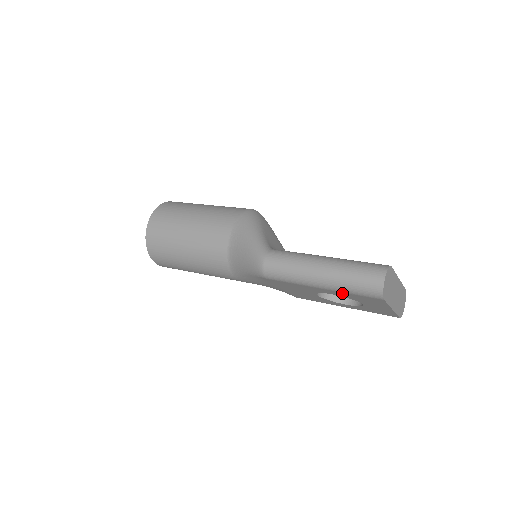
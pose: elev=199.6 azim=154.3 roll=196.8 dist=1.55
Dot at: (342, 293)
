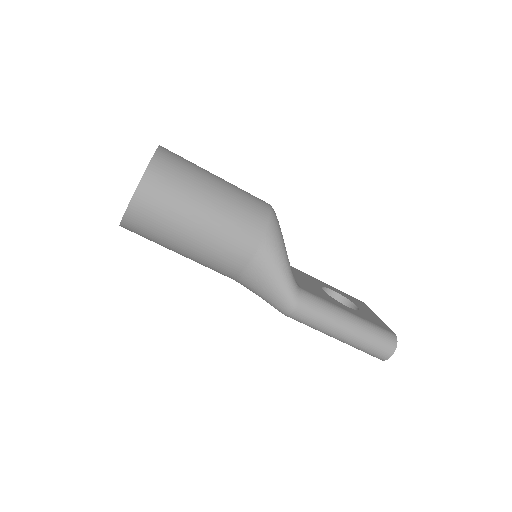
Dot at: occluded
